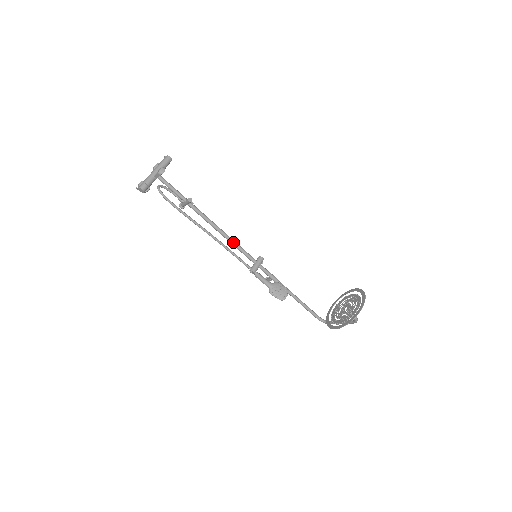
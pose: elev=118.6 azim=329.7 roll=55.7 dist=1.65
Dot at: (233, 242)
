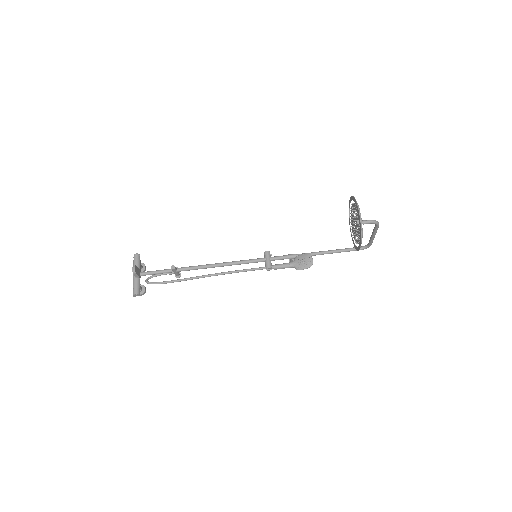
Dot at: (233, 263)
